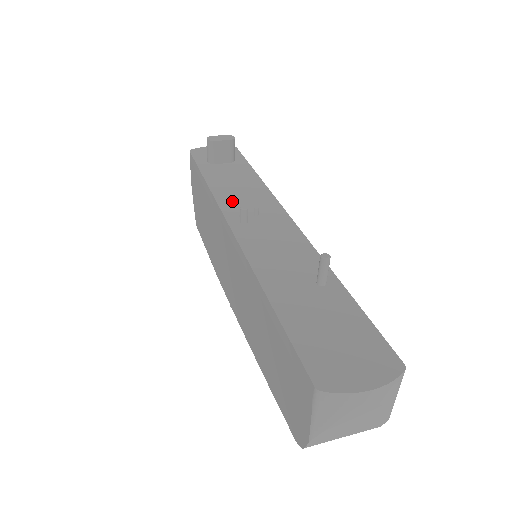
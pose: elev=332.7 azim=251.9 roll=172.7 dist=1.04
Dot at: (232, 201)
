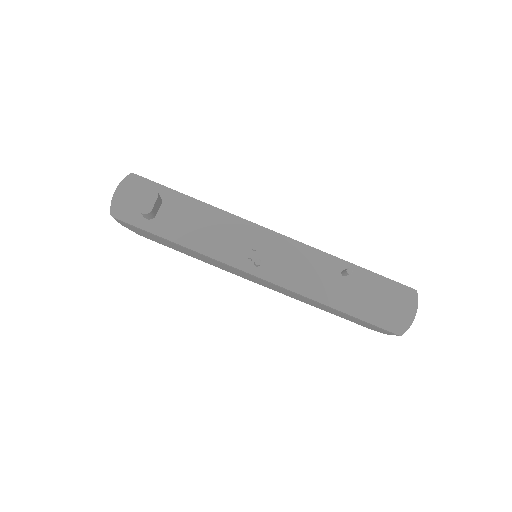
Dot at: (226, 250)
